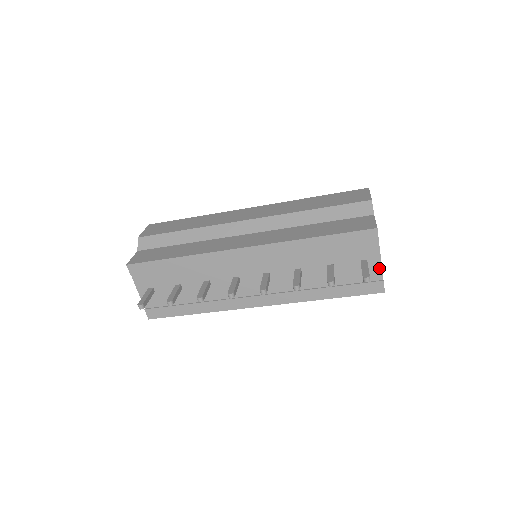
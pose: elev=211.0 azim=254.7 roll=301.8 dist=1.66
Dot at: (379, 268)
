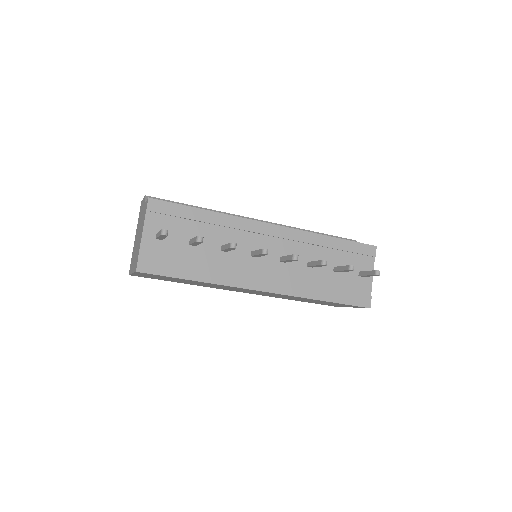
Dot at: (370, 283)
